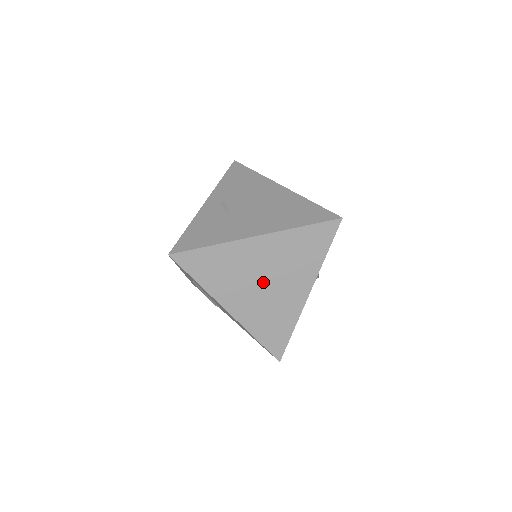
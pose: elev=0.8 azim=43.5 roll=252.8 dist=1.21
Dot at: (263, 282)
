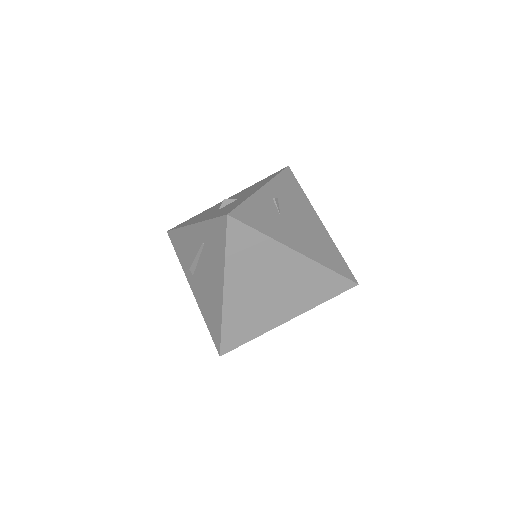
Dot at: (269, 289)
